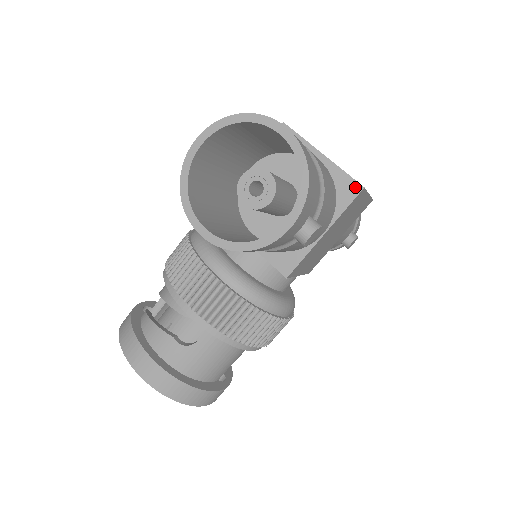
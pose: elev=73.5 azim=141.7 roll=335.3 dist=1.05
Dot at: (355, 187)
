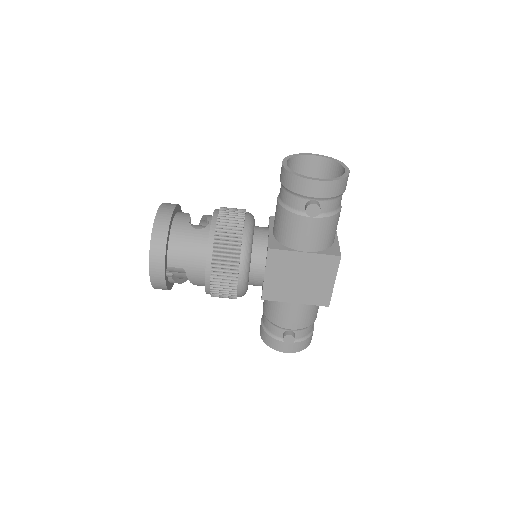
Dot at: (338, 253)
